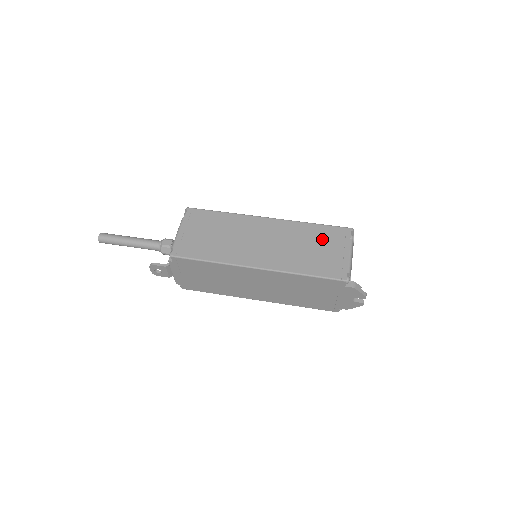
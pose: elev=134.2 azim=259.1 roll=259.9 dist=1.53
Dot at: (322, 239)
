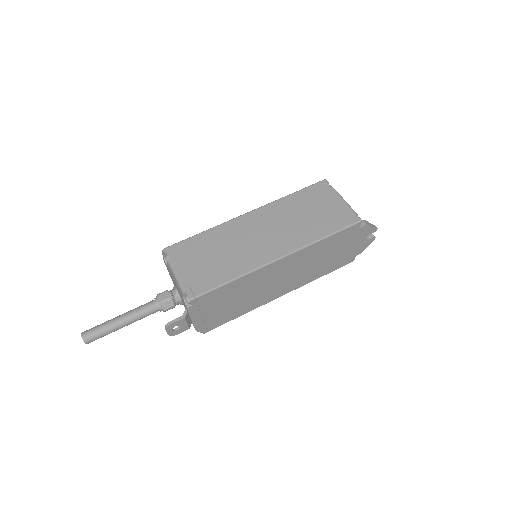
Dot at: (310, 202)
